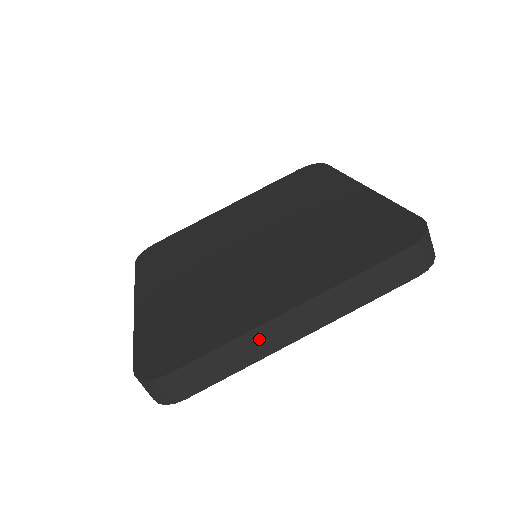
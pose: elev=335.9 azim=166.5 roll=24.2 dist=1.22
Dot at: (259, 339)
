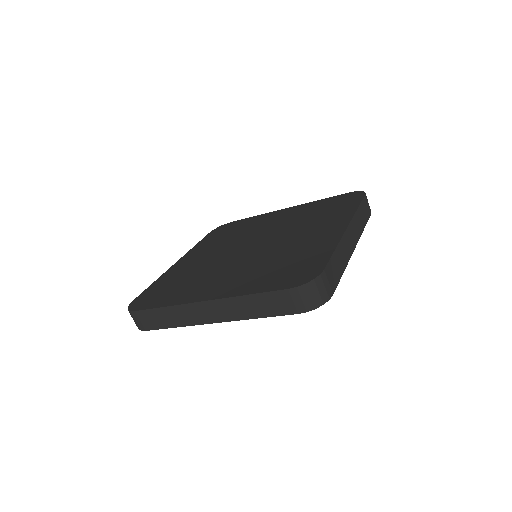
Dot at: (186, 312)
